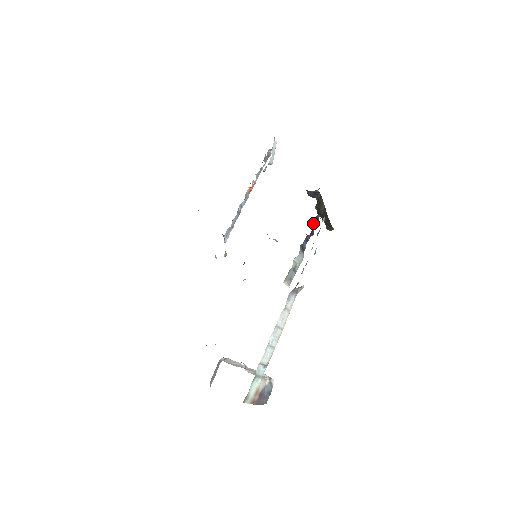
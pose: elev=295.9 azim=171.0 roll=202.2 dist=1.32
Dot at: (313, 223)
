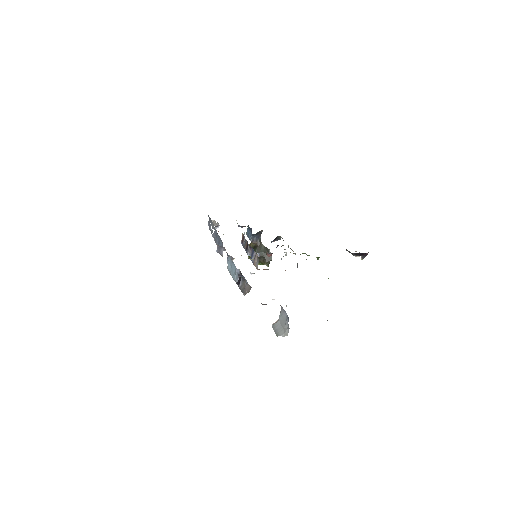
Dot at: occluded
